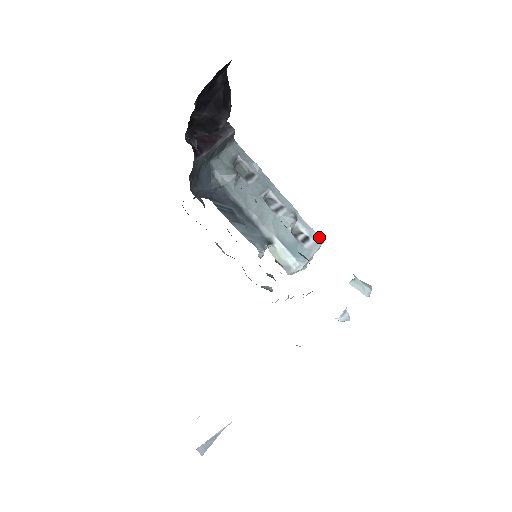
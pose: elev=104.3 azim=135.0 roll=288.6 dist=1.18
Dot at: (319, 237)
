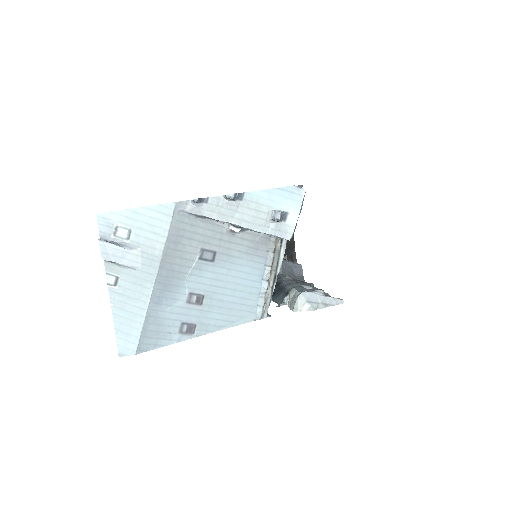
Dot at: occluded
